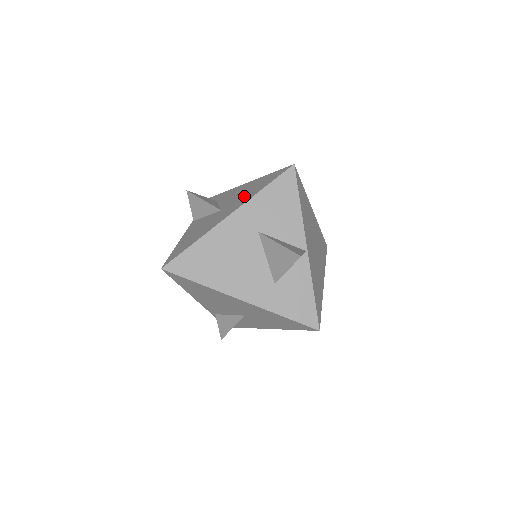
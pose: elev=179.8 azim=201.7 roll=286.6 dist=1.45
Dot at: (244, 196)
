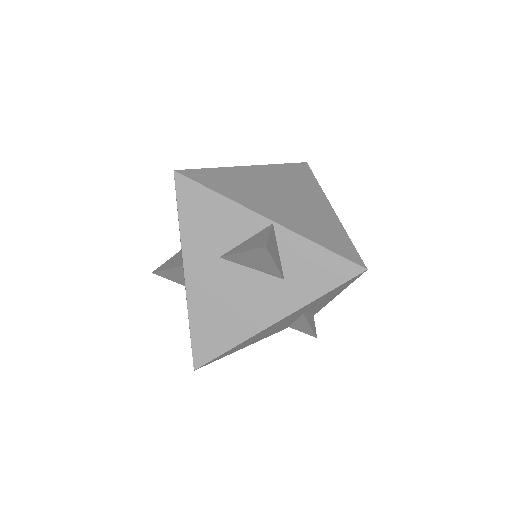
Dot at: (180, 239)
